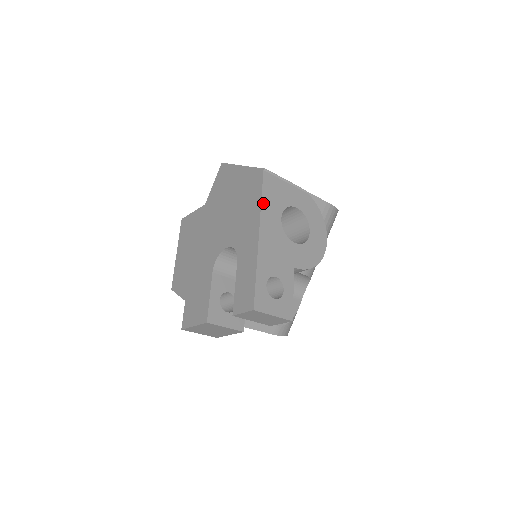
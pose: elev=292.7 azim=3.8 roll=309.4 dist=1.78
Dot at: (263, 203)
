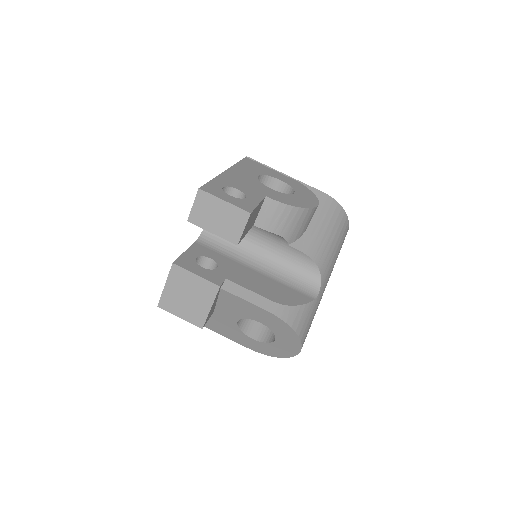
Dot at: (238, 164)
